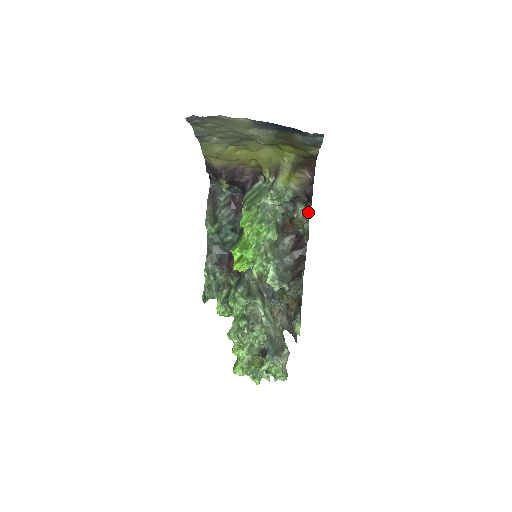
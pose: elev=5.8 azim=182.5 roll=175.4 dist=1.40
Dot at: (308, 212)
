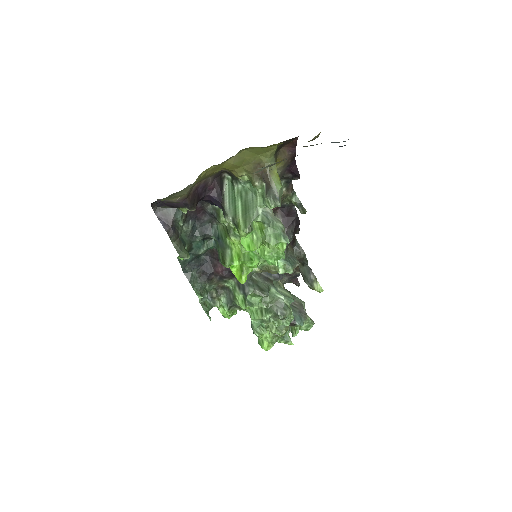
Dot at: (290, 183)
